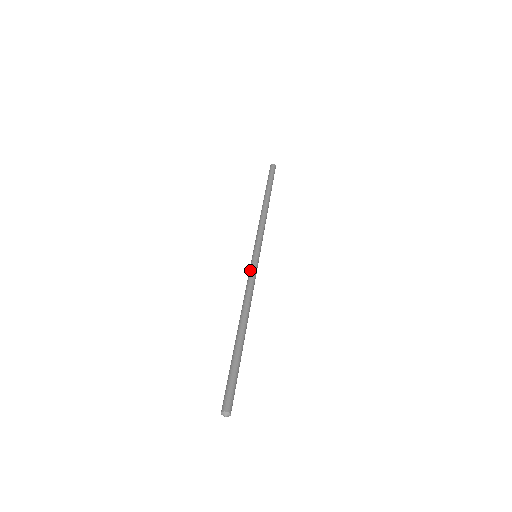
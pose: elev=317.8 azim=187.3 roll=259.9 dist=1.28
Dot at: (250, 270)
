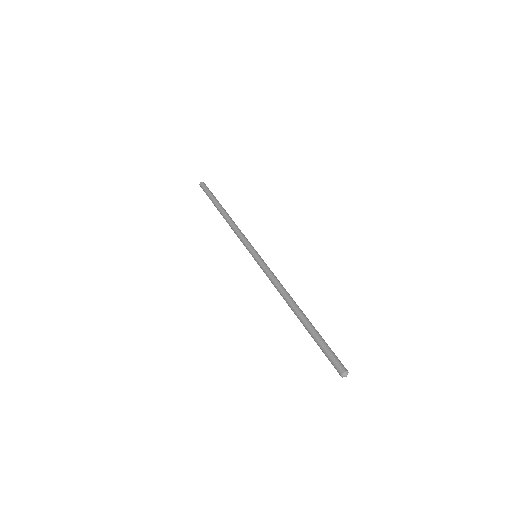
Dot at: occluded
